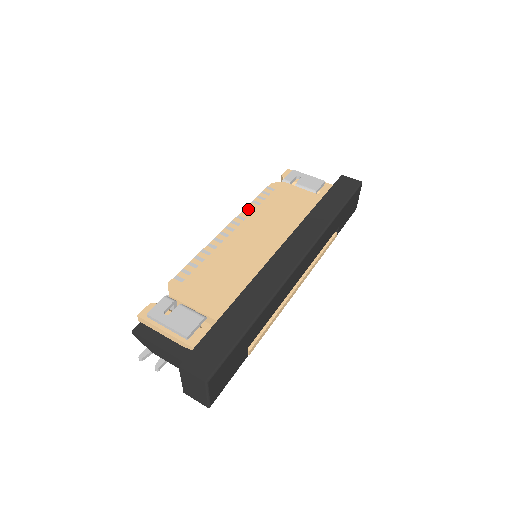
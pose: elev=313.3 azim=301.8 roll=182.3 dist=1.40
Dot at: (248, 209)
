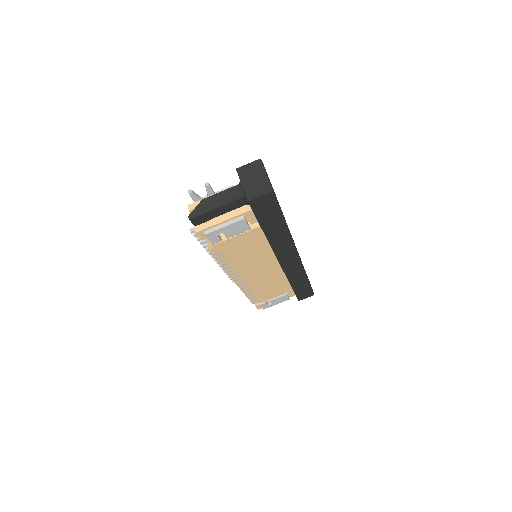
Dot at: (228, 270)
